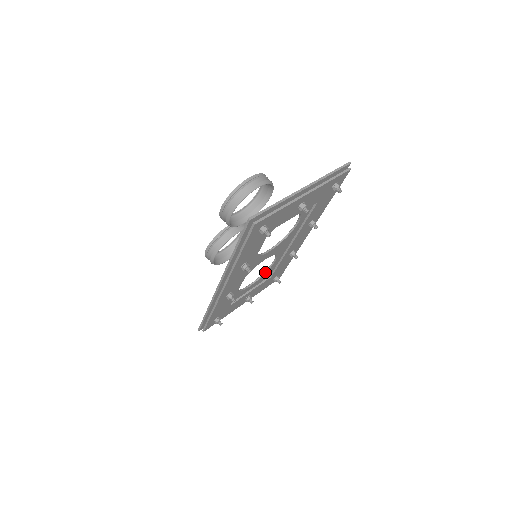
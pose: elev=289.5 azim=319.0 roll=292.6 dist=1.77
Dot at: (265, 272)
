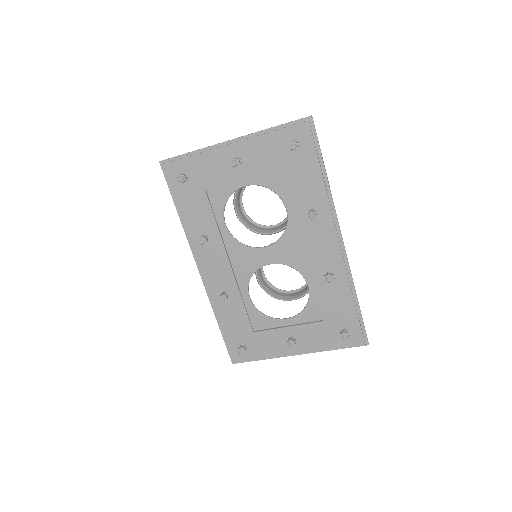
Dot at: (306, 305)
